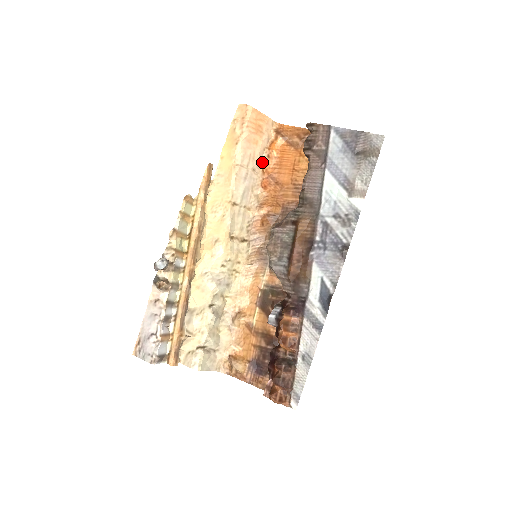
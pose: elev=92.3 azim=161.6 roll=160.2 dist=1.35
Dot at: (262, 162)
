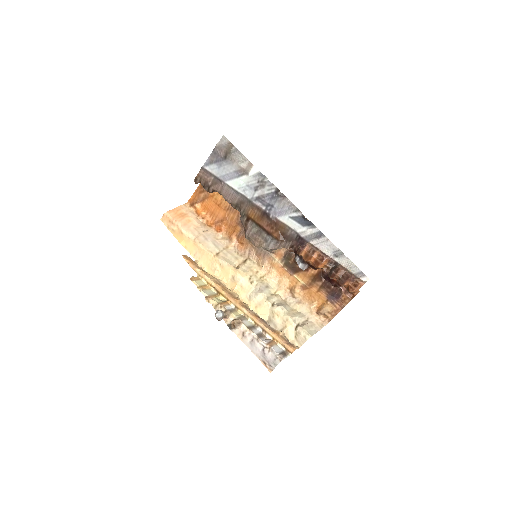
Dot at: (204, 224)
